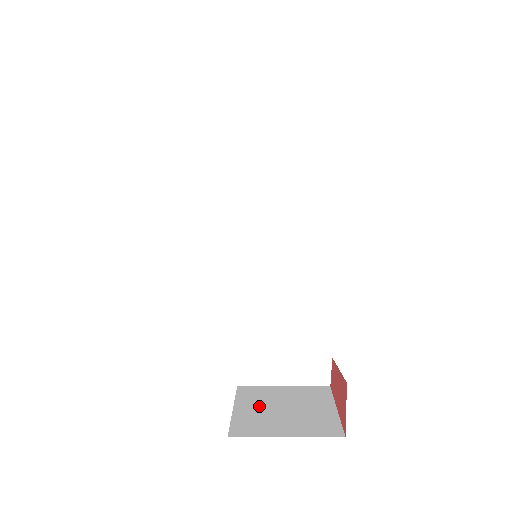
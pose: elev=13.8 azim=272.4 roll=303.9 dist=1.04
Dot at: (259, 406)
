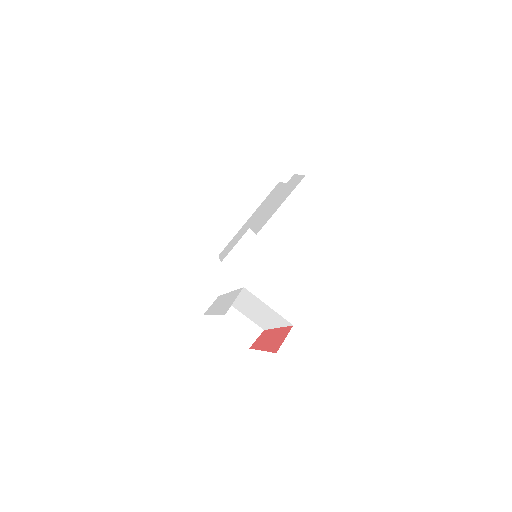
Dot at: occluded
